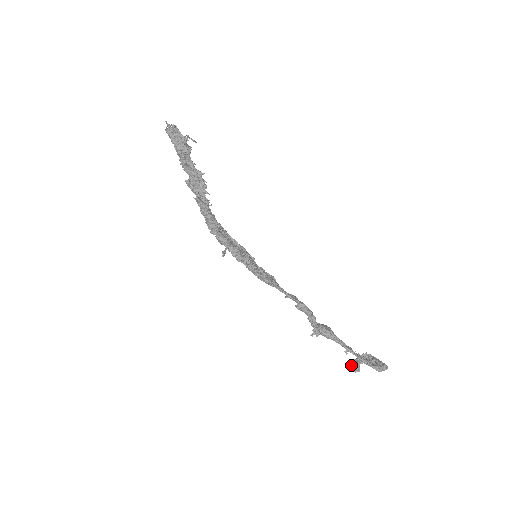
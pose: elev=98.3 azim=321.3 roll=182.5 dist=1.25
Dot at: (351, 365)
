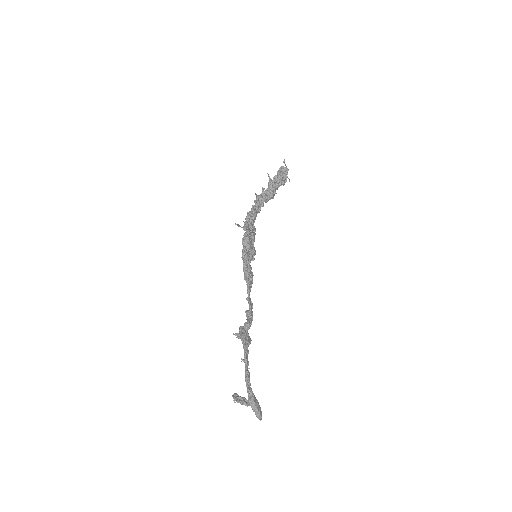
Dot at: occluded
